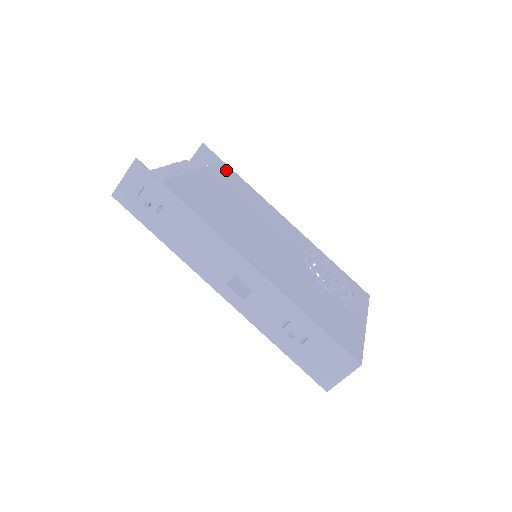
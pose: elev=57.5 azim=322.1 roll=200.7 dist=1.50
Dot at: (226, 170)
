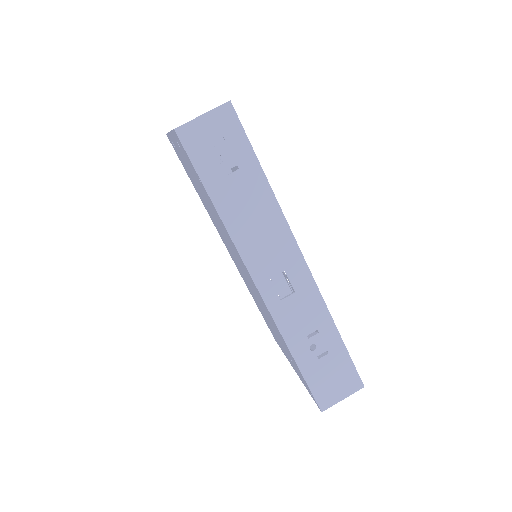
Dot at: occluded
